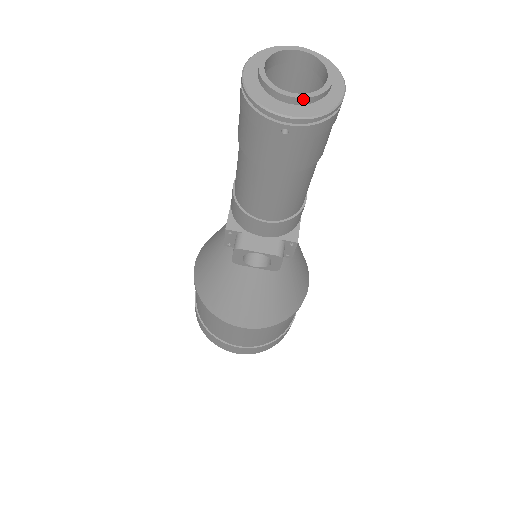
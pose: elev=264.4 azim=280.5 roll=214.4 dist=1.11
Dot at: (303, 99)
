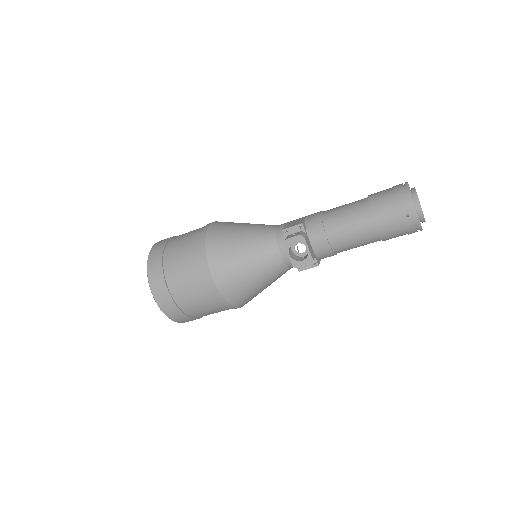
Dot at: (422, 214)
